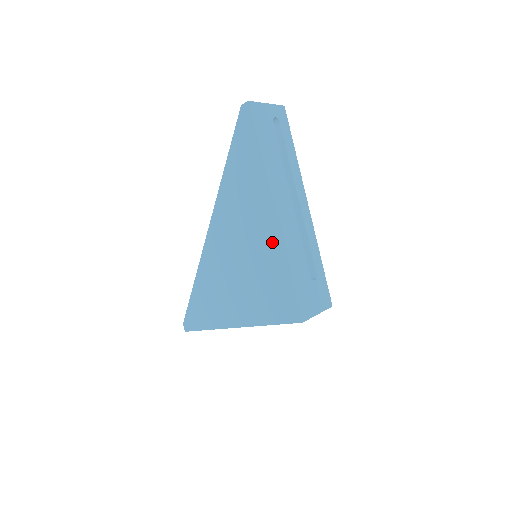
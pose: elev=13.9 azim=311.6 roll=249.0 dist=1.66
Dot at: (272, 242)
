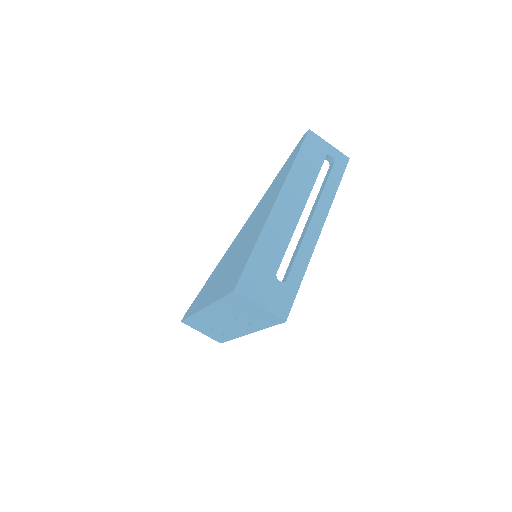
Dot at: (260, 226)
